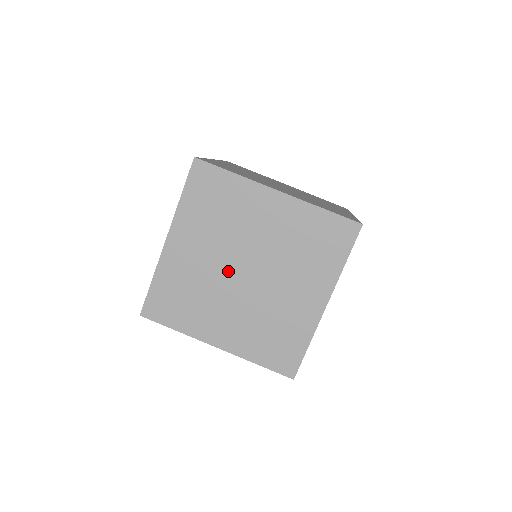
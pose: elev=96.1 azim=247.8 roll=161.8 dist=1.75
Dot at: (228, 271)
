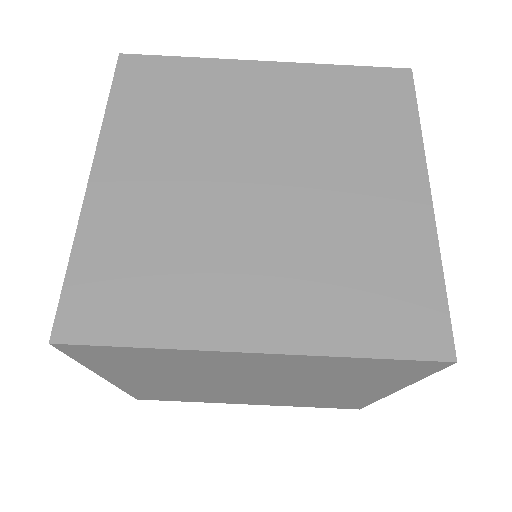
Dot at: (222, 387)
